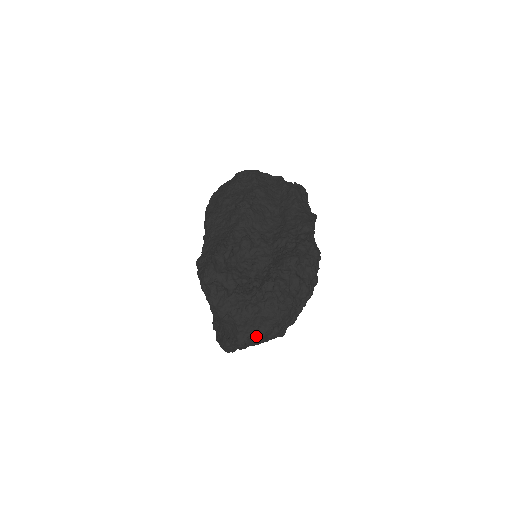
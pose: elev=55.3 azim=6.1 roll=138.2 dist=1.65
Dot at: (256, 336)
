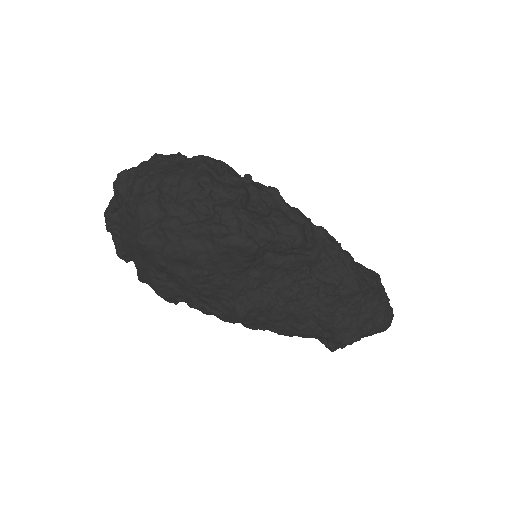
Dot at: occluded
